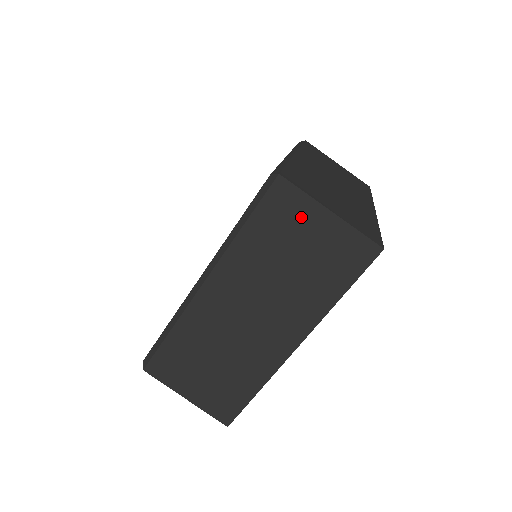
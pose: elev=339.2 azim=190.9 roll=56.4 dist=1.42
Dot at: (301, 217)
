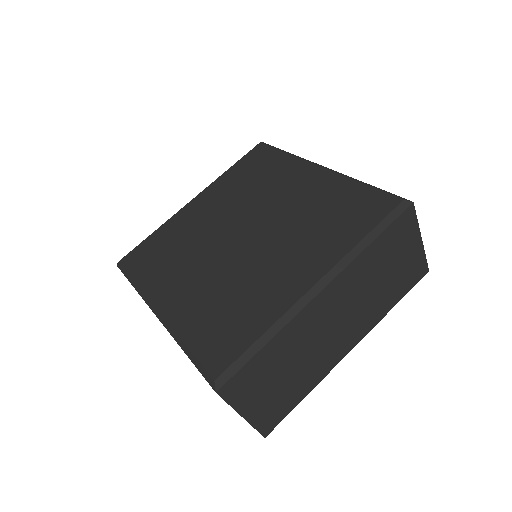
Dot at: occluded
